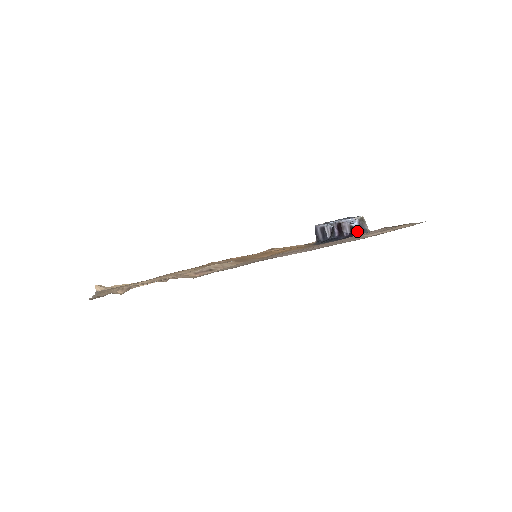
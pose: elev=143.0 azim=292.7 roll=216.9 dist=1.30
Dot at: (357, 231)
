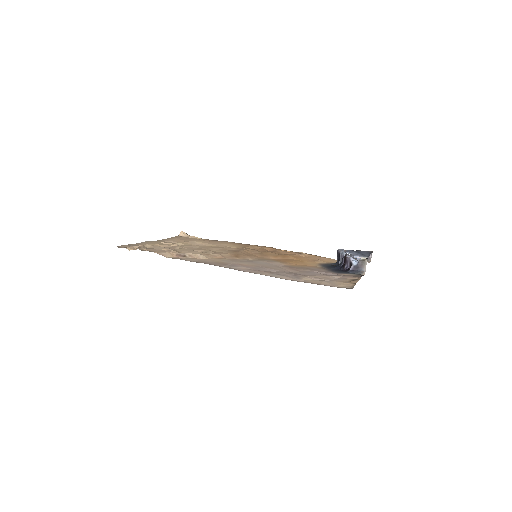
Dot at: (352, 269)
